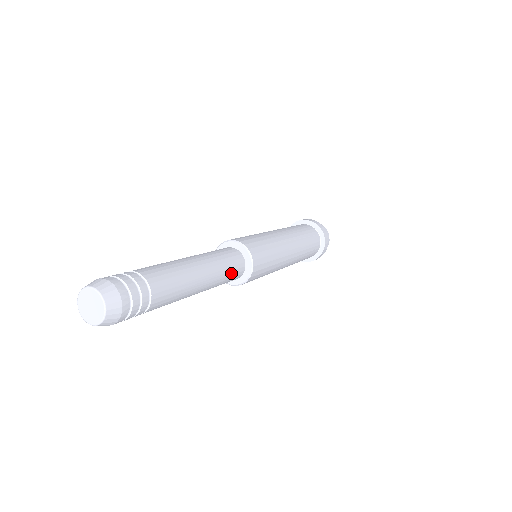
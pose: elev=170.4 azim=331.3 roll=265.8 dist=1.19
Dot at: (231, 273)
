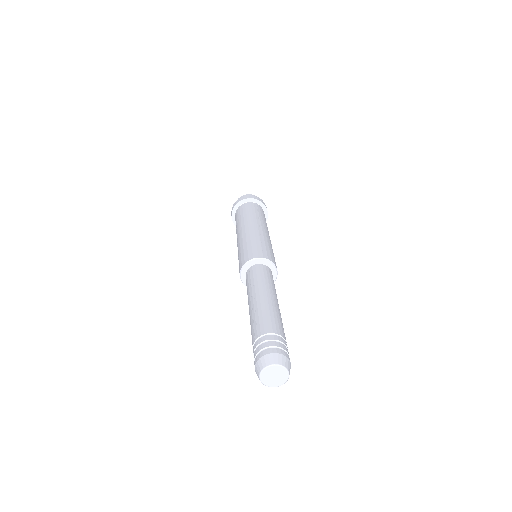
Dot at: (273, 282)
